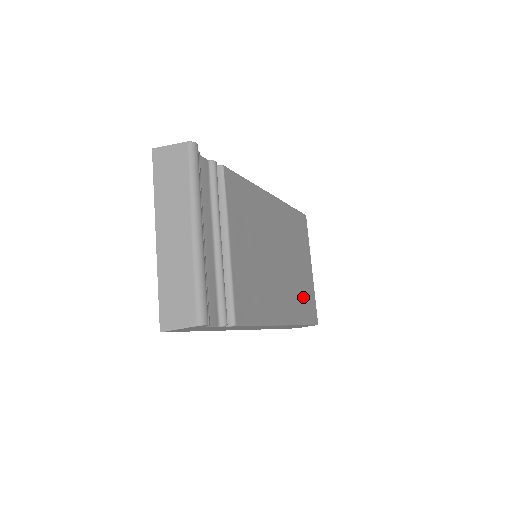
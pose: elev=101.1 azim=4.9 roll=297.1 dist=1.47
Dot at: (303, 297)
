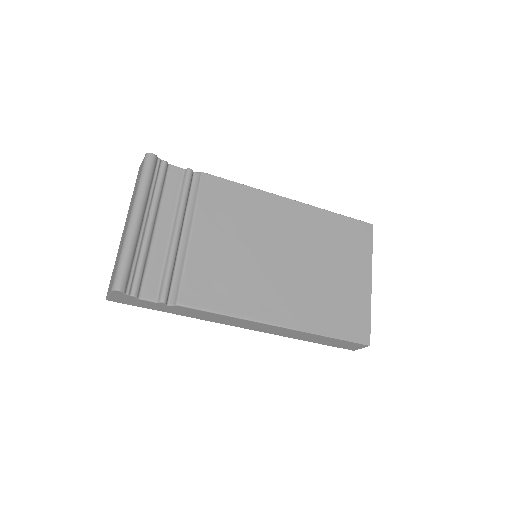
Dot at: (337, 308)
